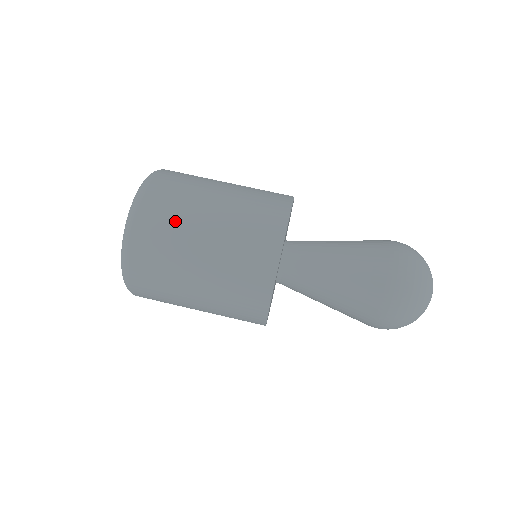
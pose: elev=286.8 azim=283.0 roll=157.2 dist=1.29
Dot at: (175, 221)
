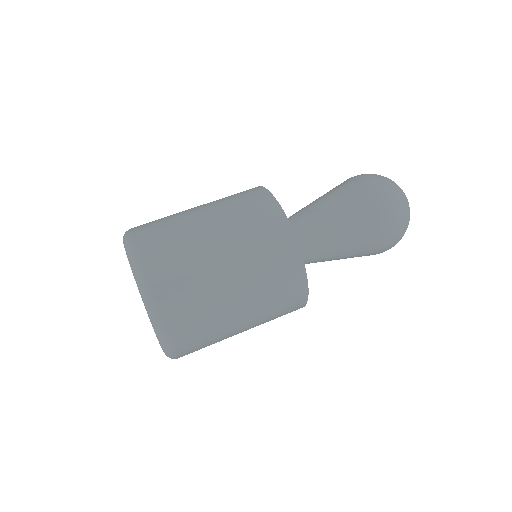
Dot at: (199, 293)
